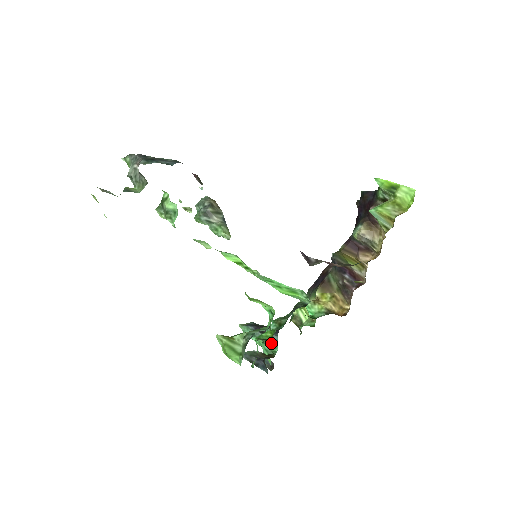
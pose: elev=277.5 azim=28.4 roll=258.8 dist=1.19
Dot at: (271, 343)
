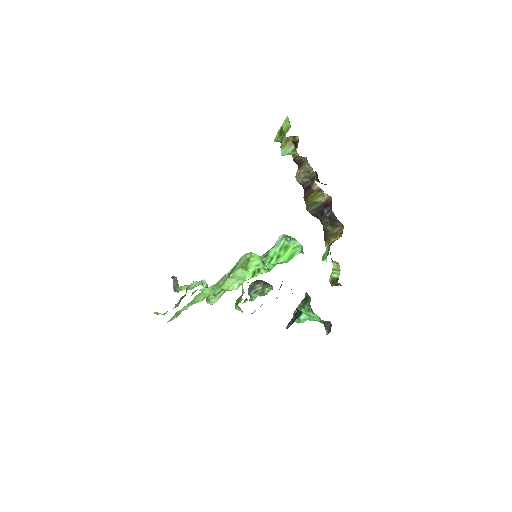
Dot at: (306, 301)
